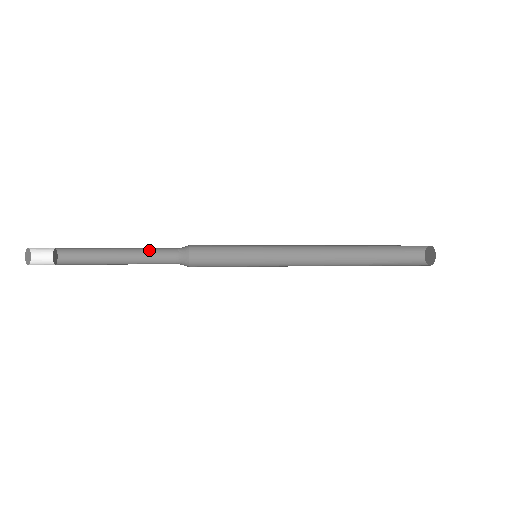
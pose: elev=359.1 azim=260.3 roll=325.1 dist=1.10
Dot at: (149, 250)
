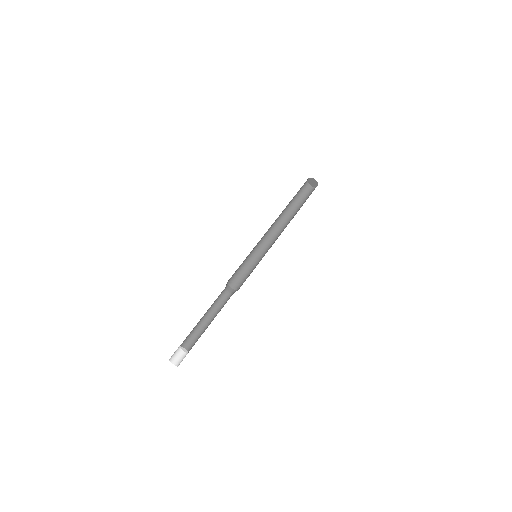
Dot at: occluded
